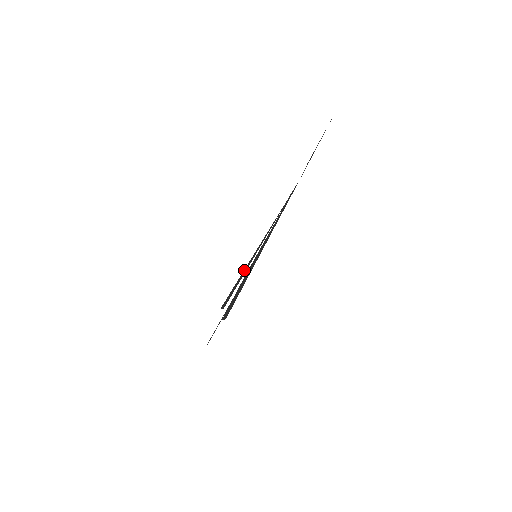
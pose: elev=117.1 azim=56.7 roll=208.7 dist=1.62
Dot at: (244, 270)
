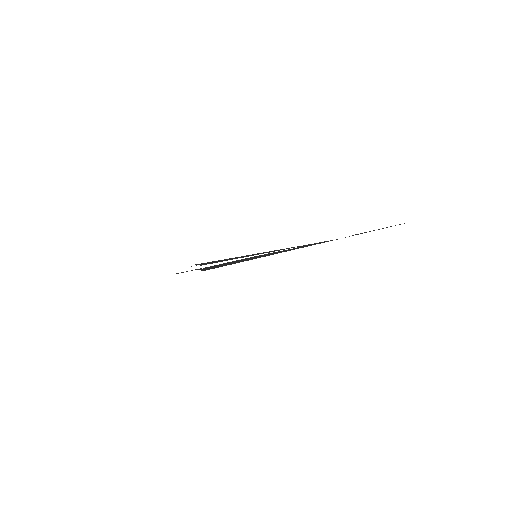
Dot at: (236, 257)
